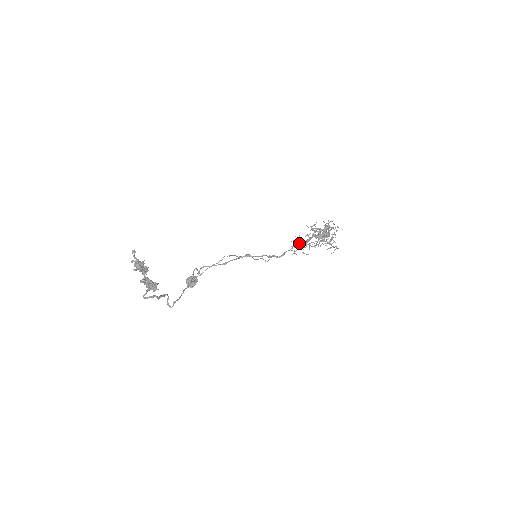
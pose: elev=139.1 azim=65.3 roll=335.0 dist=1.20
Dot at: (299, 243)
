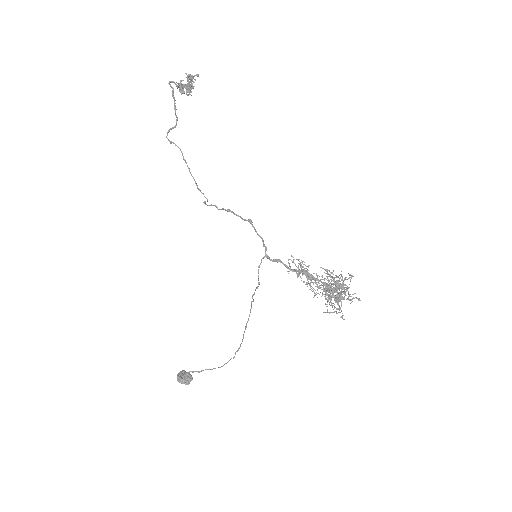
Dot at: (302, 269)
